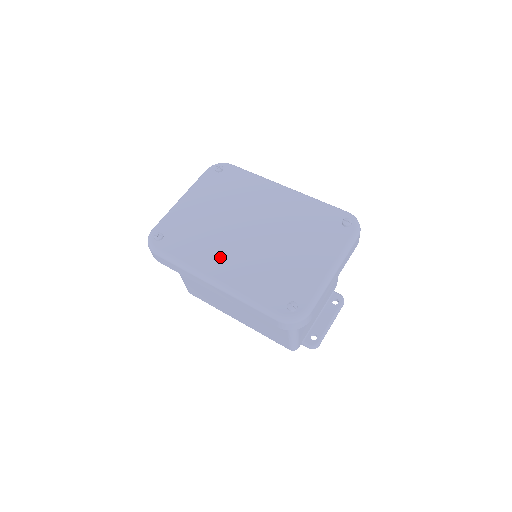
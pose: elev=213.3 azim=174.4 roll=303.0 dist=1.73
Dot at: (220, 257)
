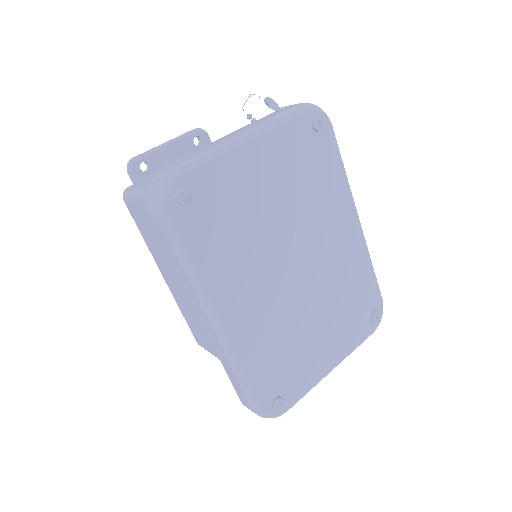
Dot at: (244, 290)
